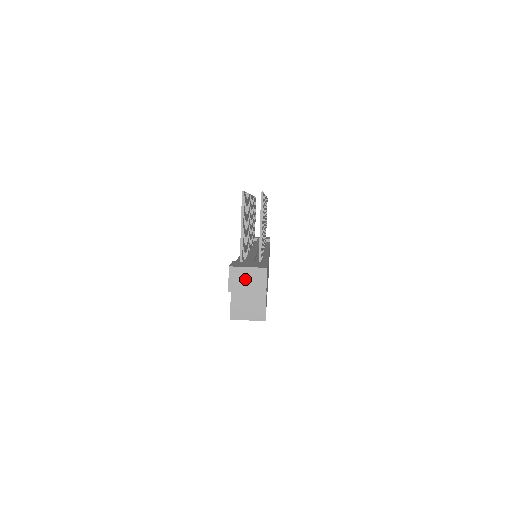
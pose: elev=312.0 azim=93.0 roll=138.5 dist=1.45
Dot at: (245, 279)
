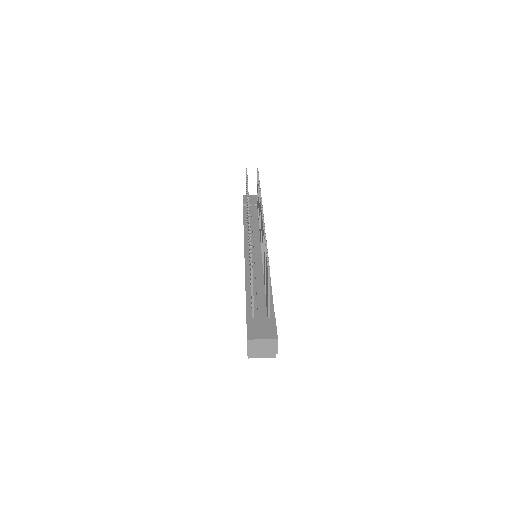
Dot at: (260, 346)
